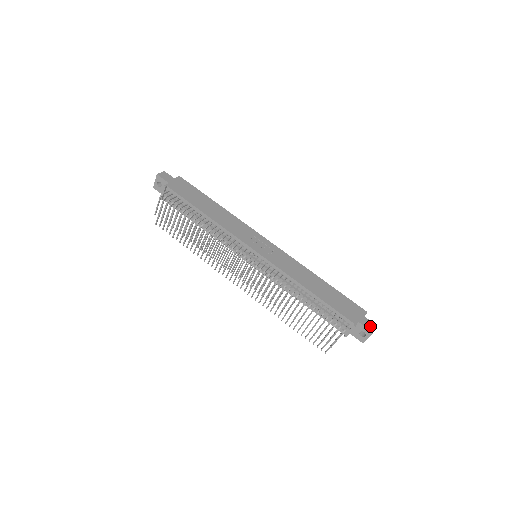
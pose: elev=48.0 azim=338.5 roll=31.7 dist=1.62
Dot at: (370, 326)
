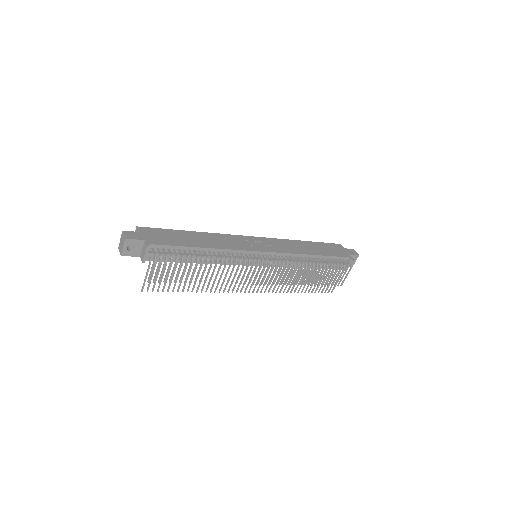
Dot at: (353, 252)
